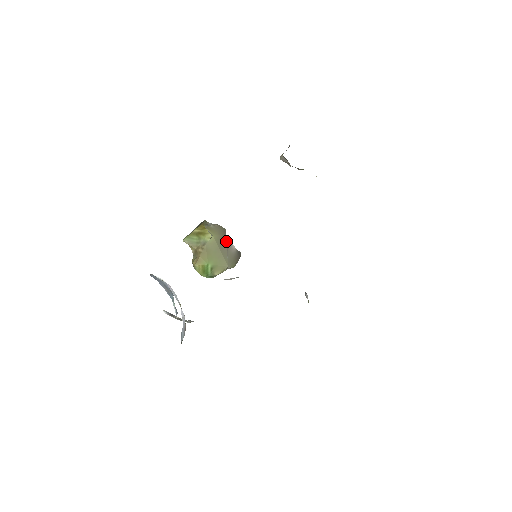
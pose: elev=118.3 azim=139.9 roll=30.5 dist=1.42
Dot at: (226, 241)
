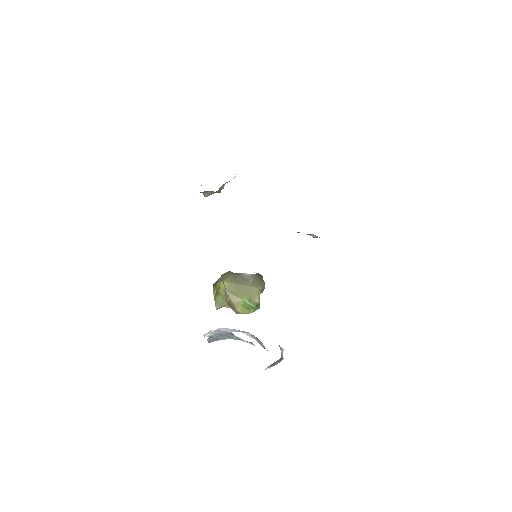
Dot at: (237, 276)
